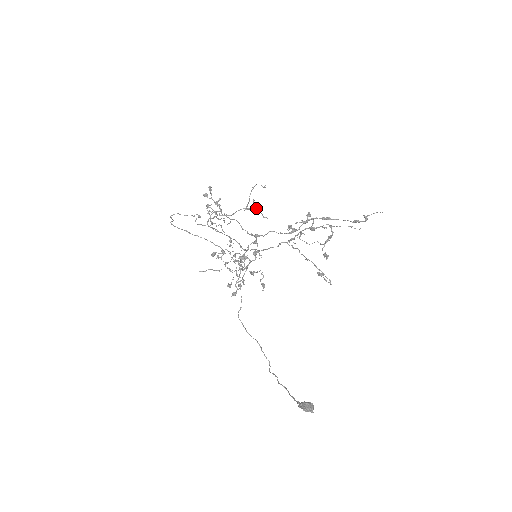
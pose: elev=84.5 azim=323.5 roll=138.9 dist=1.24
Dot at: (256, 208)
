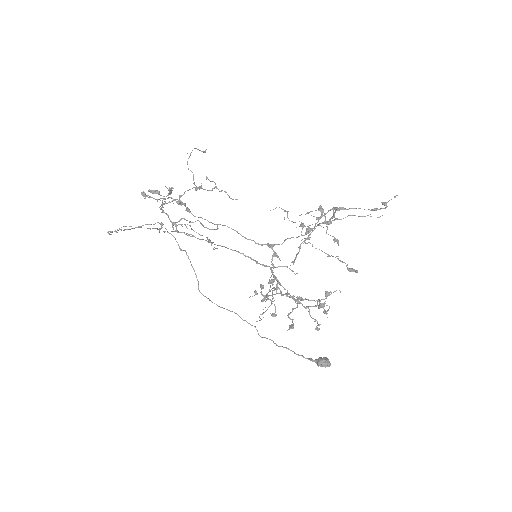
Dot at: (214, 187)
